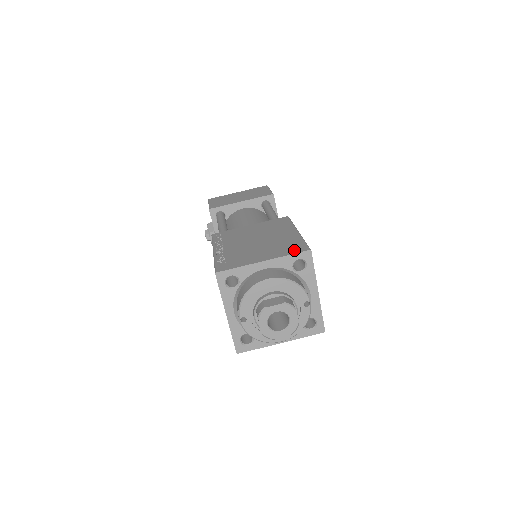
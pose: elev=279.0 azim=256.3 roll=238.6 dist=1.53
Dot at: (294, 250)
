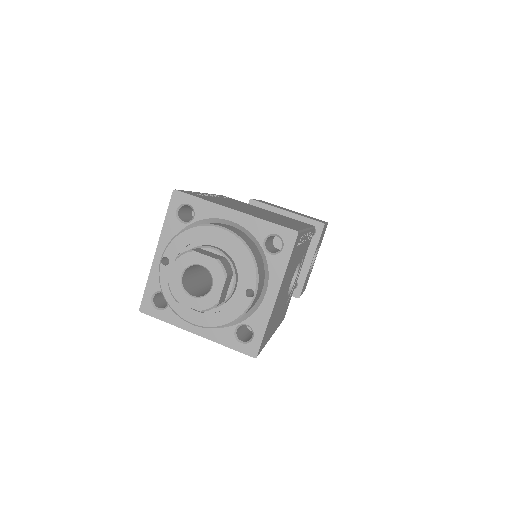
Dot at: occluded
